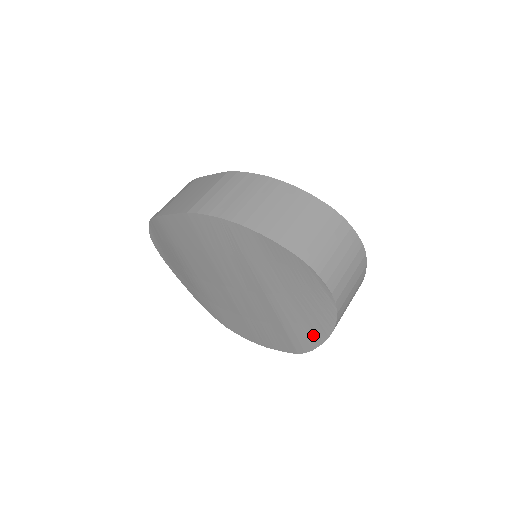
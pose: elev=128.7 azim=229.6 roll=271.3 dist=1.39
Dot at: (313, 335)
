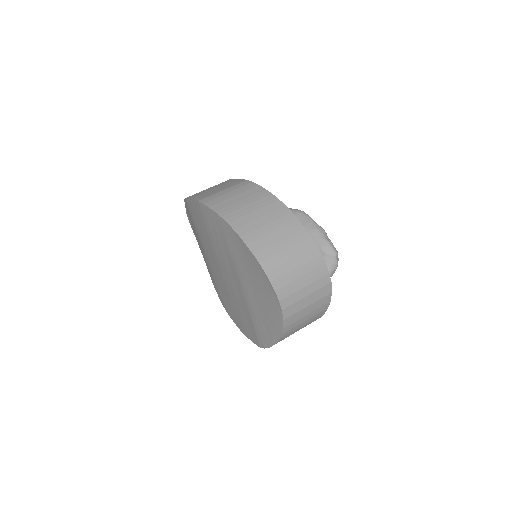
Dot at: (269, 334)
